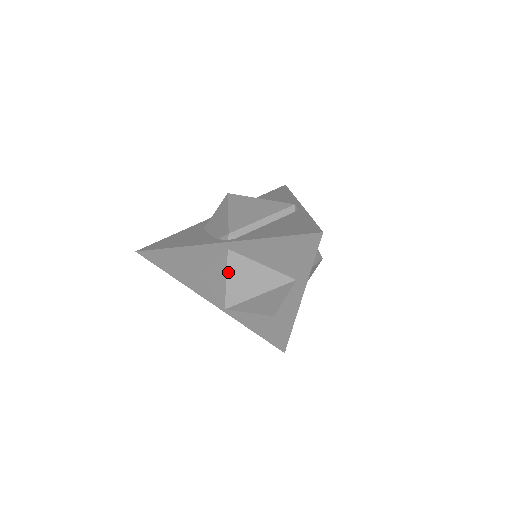
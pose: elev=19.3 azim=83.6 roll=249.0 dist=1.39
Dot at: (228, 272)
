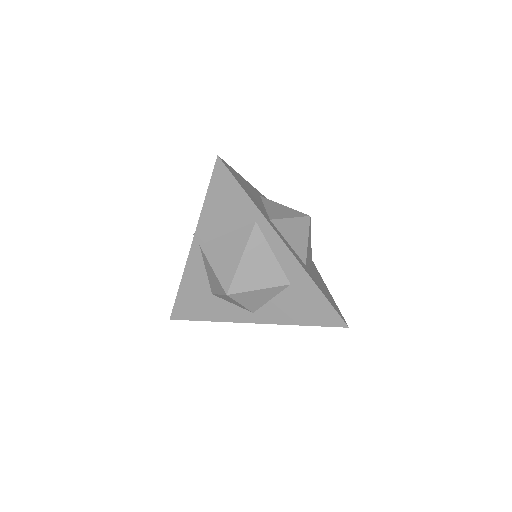
Dot at: (210, 262)
